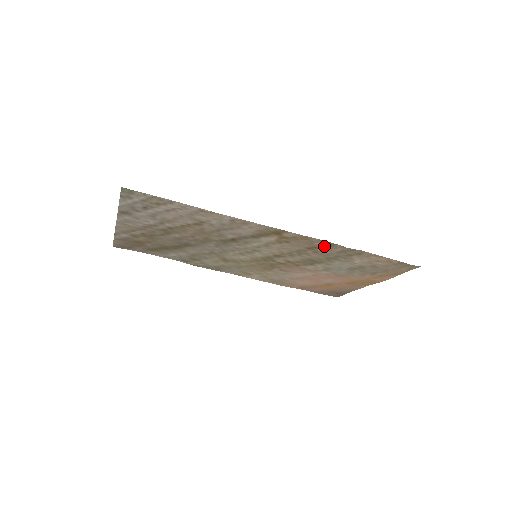
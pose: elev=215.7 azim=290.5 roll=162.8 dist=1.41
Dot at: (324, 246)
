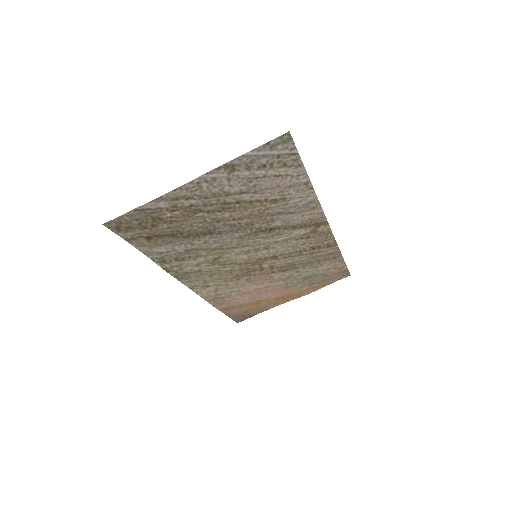
Dot at: (326, 246)
